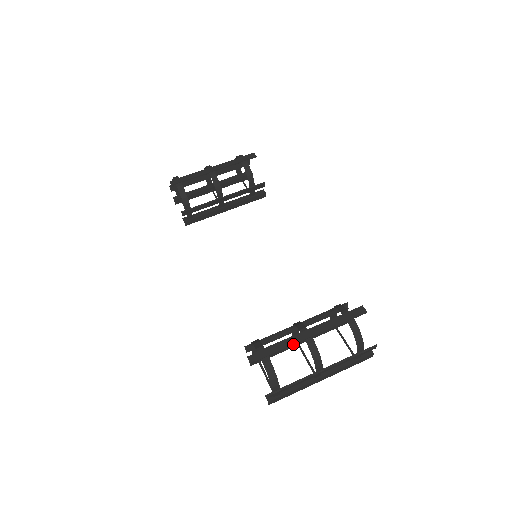
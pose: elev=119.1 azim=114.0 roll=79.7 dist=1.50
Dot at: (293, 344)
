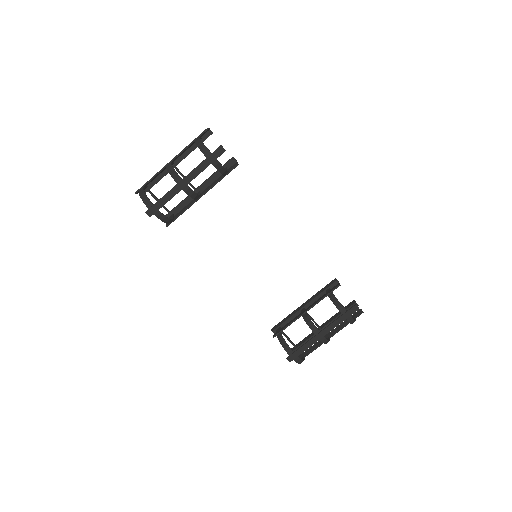
Dot at: occluded
